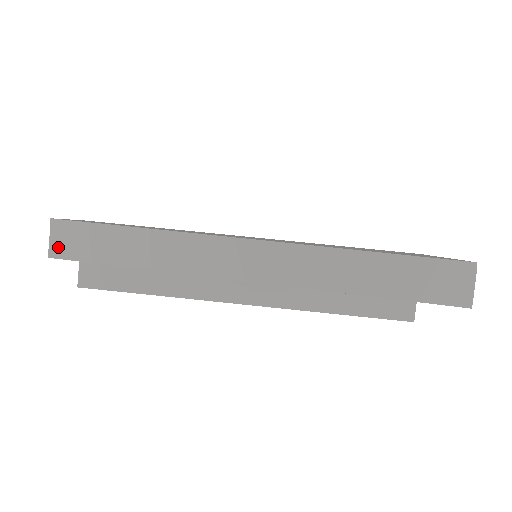
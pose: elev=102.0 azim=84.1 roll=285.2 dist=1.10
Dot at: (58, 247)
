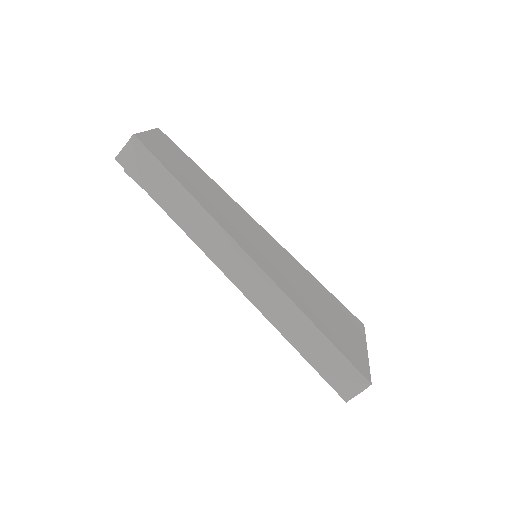
Dot at: (126, 158)
